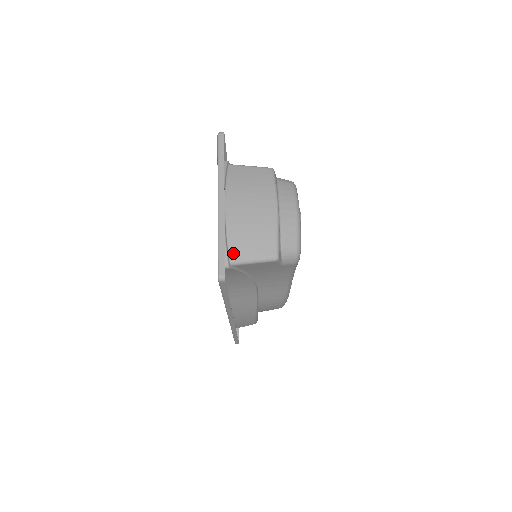
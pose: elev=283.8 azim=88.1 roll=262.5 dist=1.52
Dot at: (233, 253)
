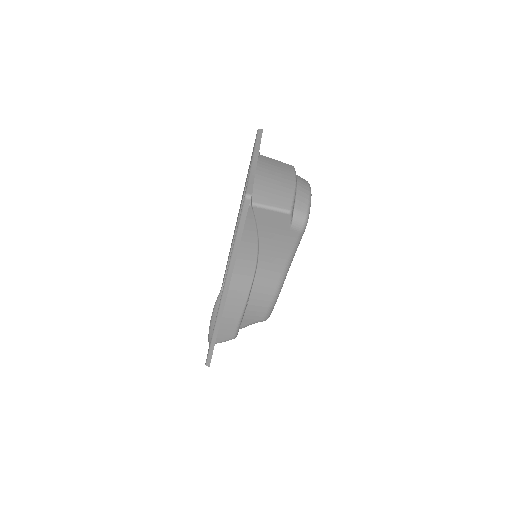
Dot at: (256, 197)
